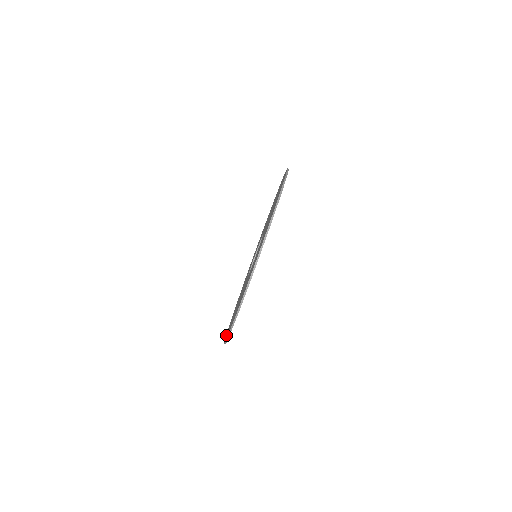
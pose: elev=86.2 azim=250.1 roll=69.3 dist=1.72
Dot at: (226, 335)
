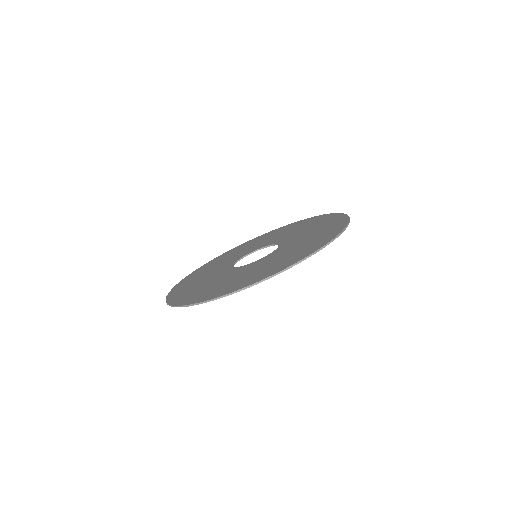
Dot at: (176, 300)
